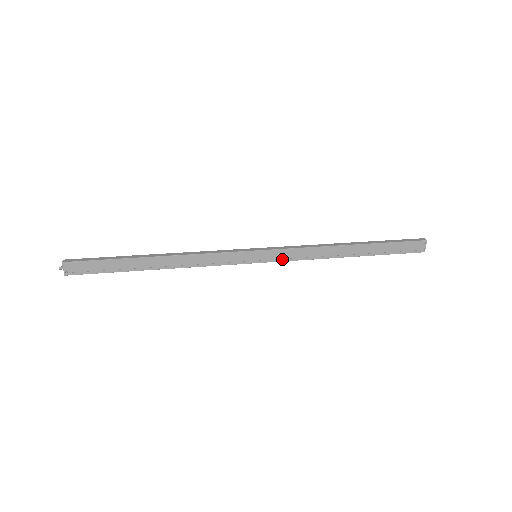
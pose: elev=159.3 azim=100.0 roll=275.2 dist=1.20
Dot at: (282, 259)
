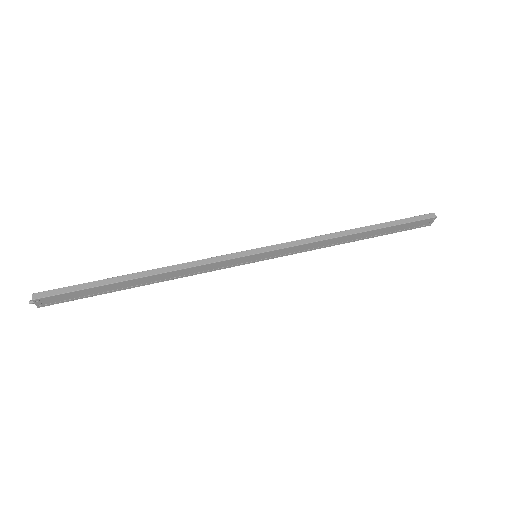
Dot at: (284, 255)
